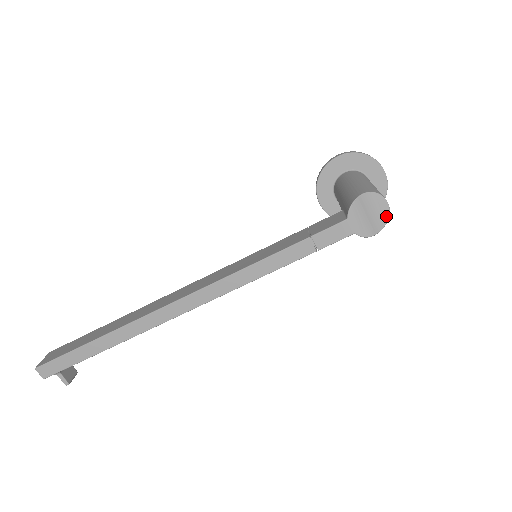
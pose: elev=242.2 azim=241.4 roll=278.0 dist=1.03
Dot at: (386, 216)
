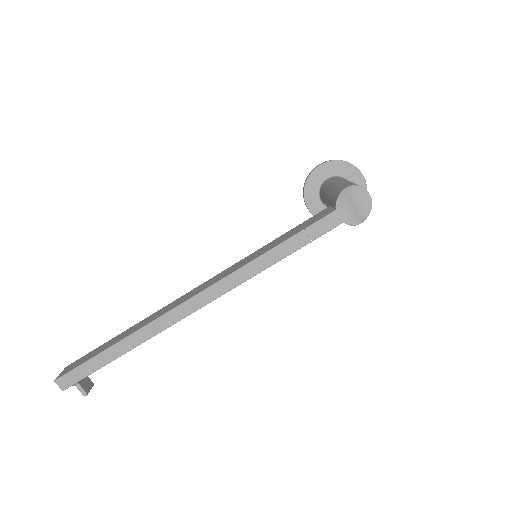
Dot at: (369, 206)
